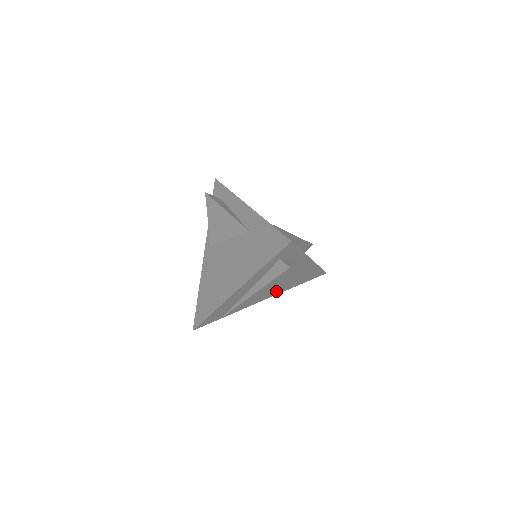
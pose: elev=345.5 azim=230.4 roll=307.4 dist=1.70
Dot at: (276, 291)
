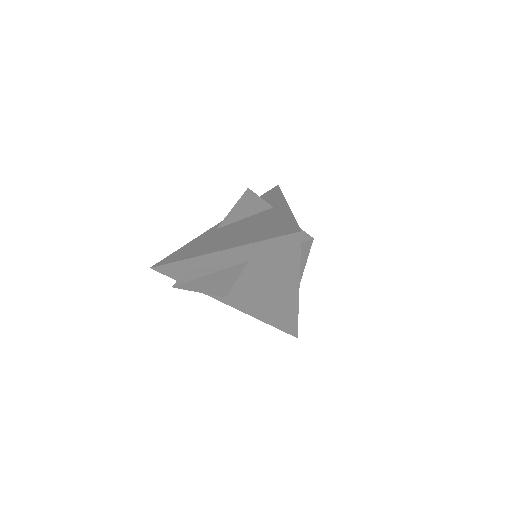
Dot at: occluded
